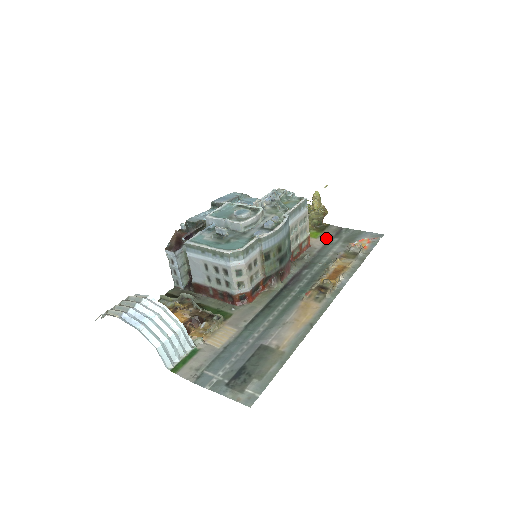
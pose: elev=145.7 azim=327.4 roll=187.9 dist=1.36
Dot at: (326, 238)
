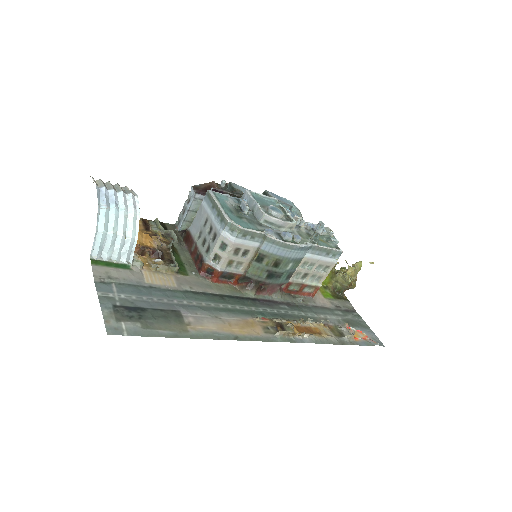
Dot at: (333, 304)
